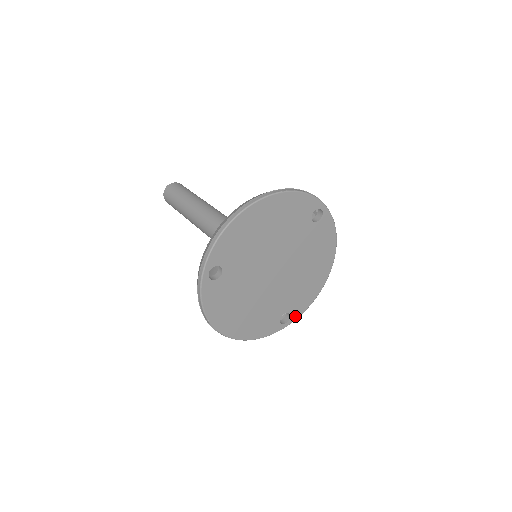
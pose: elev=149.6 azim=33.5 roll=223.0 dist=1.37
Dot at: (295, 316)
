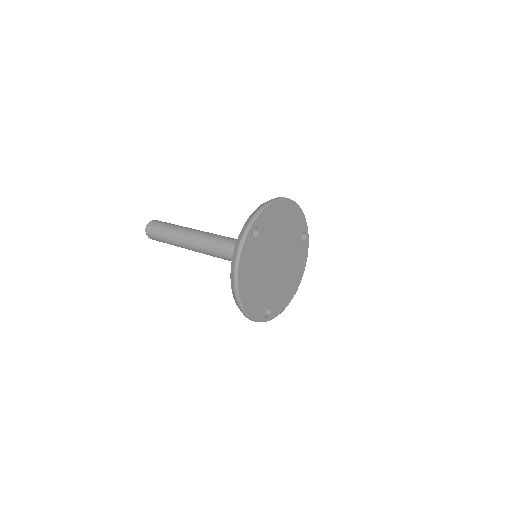
Dot at: (272, 316)
